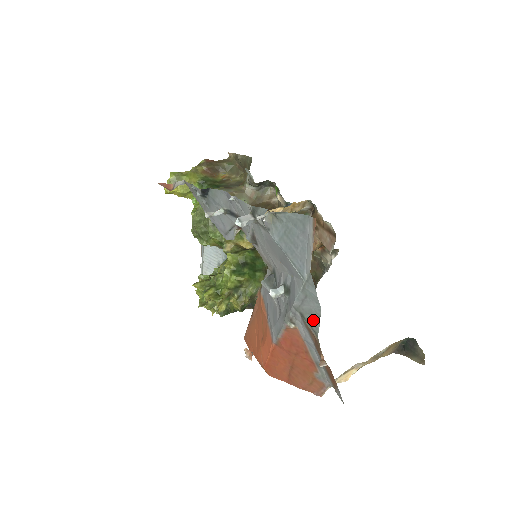
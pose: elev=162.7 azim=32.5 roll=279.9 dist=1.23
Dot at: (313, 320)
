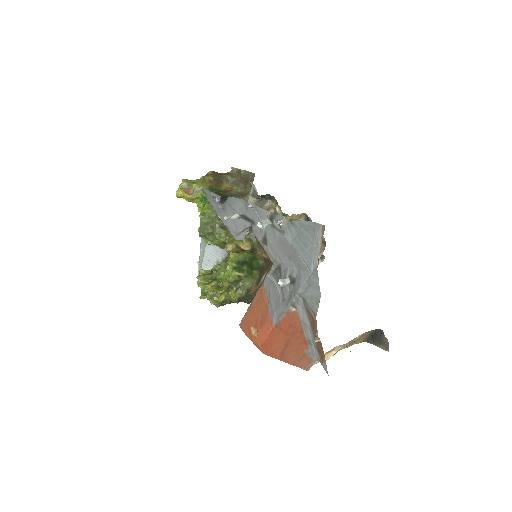
Dot at: (313, 304)
